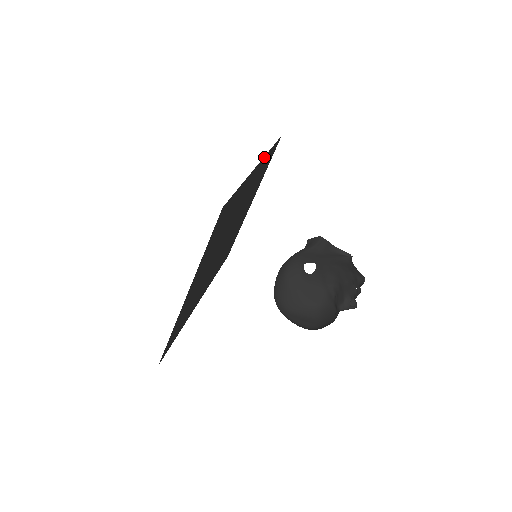
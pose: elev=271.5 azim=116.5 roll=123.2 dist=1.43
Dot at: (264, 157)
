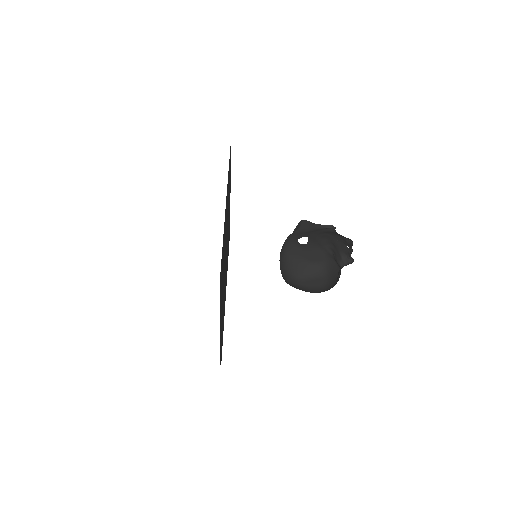
Dot at: occluded
